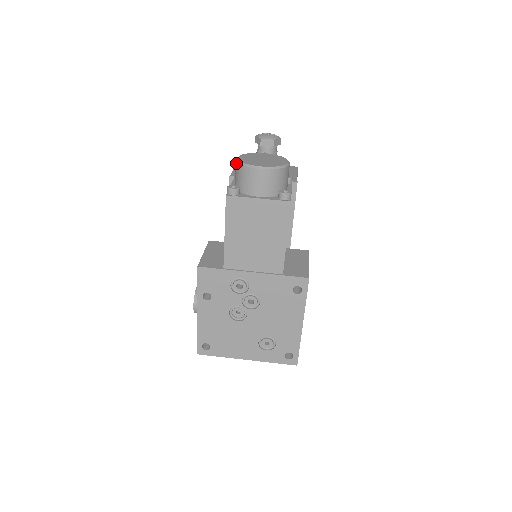
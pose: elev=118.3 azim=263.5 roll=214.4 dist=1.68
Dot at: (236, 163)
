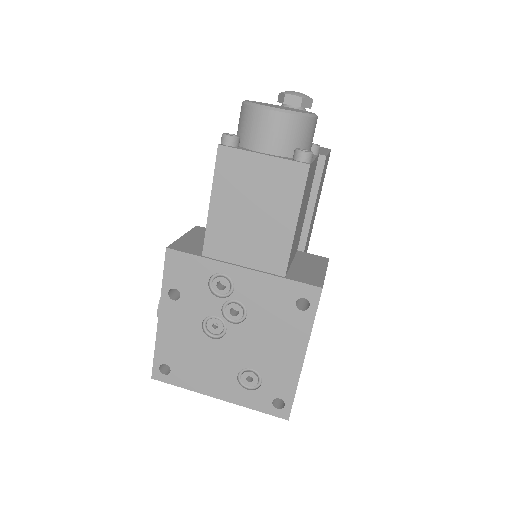
Dot at: occluded
